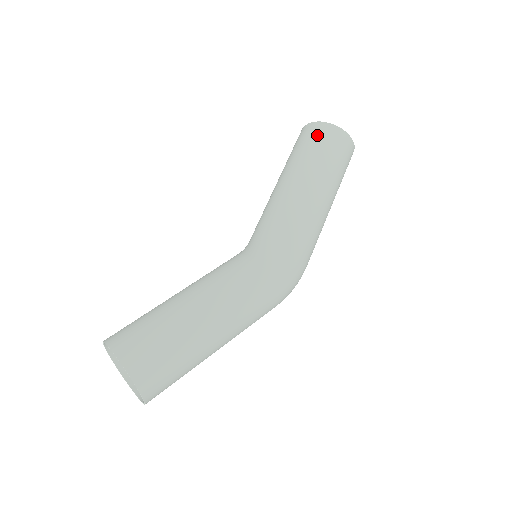
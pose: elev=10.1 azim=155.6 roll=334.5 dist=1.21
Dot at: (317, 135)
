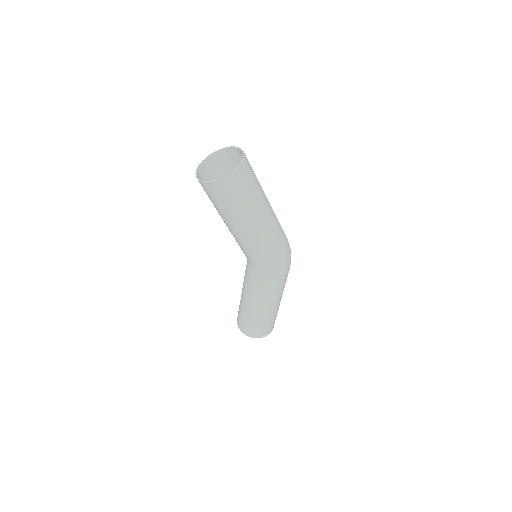
Dot at: (209, 194)
